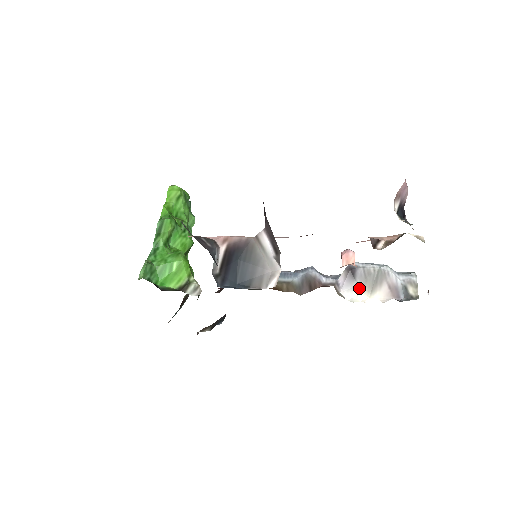
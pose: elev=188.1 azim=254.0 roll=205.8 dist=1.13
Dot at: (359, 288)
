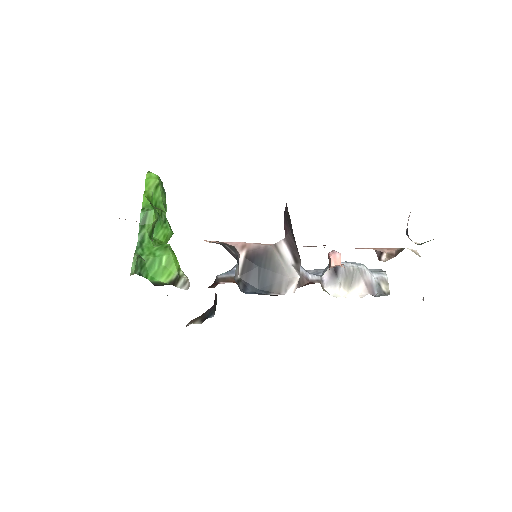
Dot at: (341, 284)
